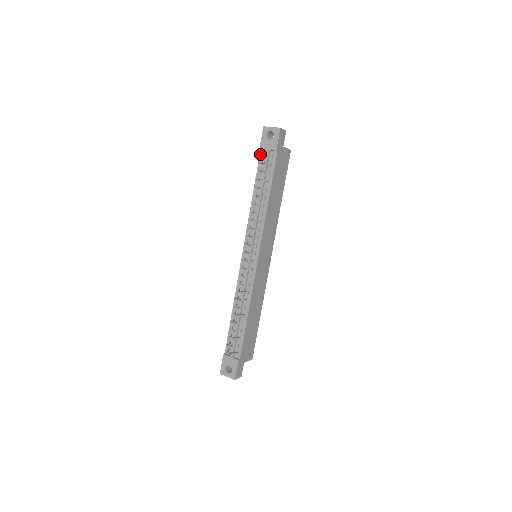
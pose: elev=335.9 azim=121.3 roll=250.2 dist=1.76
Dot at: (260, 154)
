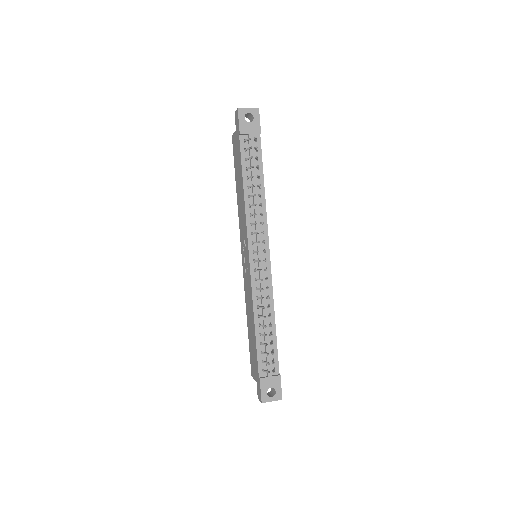
Dot at: (240, 140)
